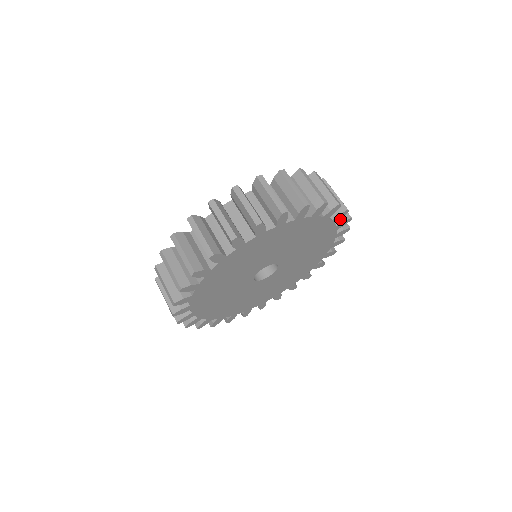
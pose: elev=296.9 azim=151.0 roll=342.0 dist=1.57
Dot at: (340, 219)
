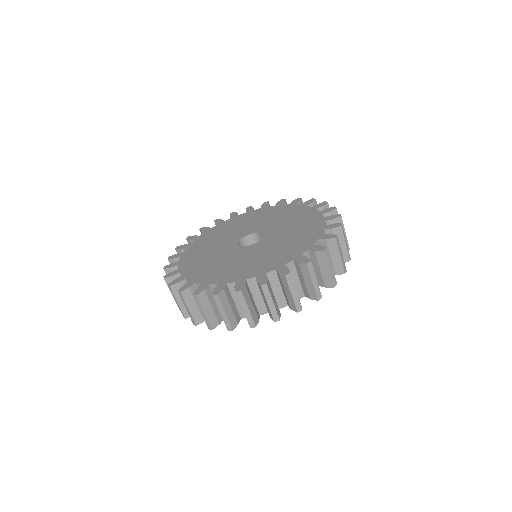
Dot at: occluded
